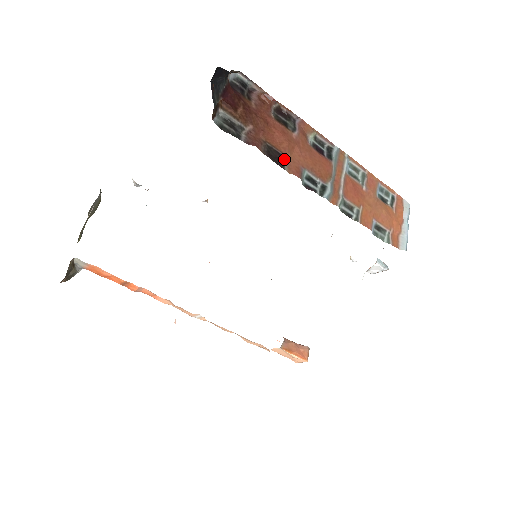
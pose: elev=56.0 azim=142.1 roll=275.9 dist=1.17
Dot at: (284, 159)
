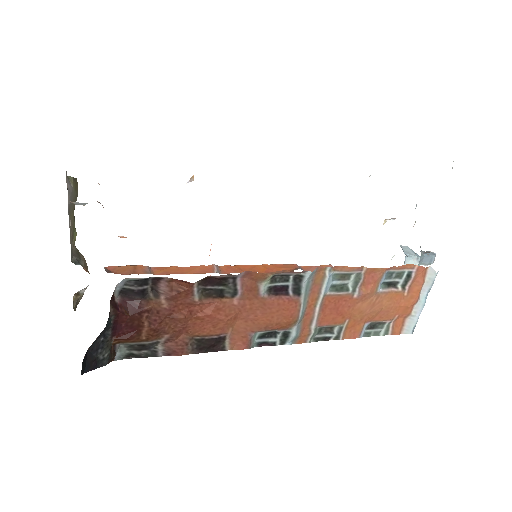
Dot at: (223, 338)
